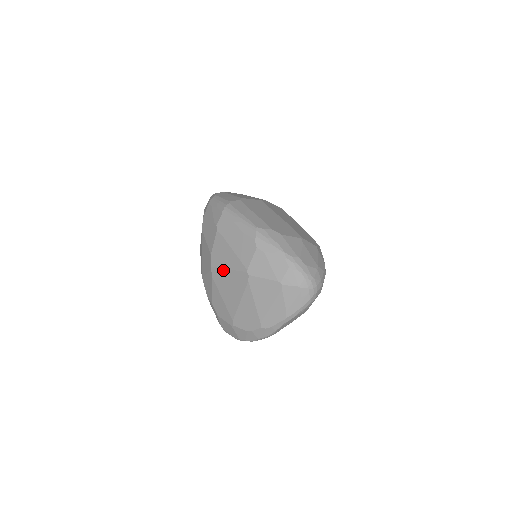
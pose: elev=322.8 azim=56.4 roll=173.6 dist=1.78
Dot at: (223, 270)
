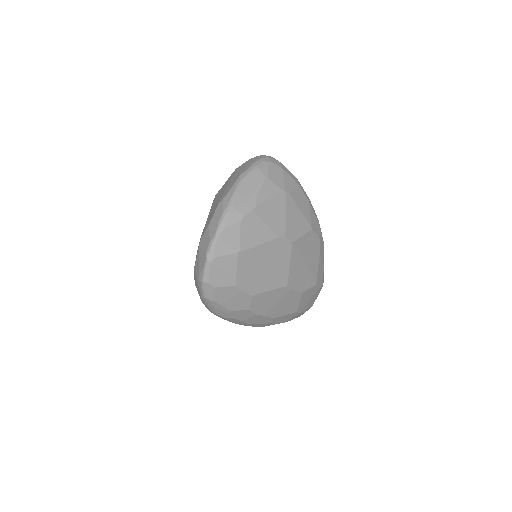
Dot at: occluded
